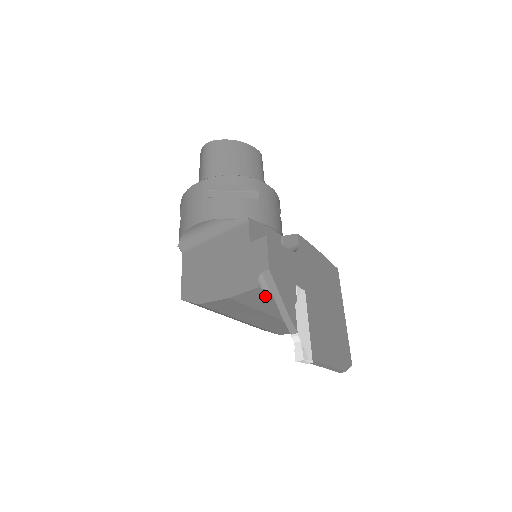
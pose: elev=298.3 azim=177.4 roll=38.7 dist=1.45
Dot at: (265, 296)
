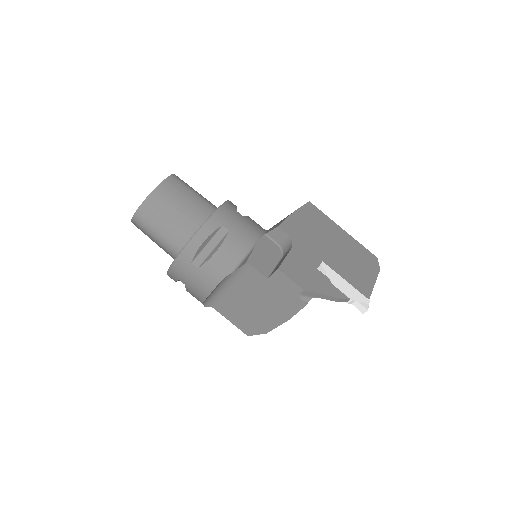
Dot at: occluded
